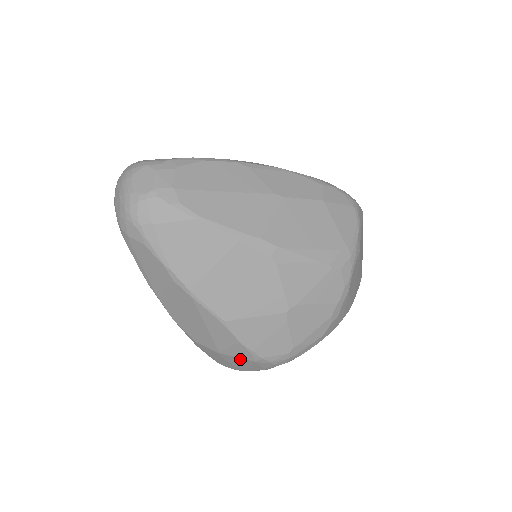
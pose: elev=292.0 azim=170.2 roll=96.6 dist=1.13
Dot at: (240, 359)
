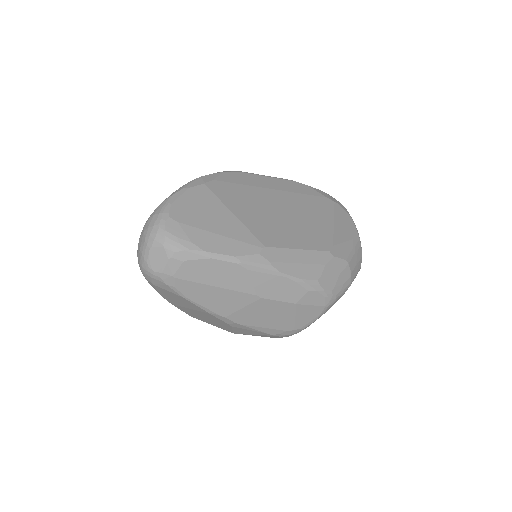
Dot at: occluded
